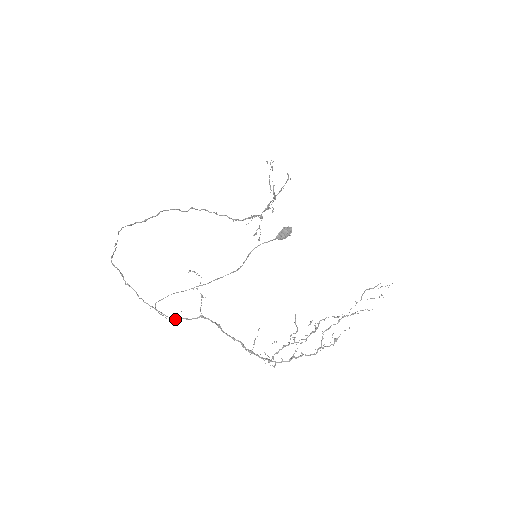
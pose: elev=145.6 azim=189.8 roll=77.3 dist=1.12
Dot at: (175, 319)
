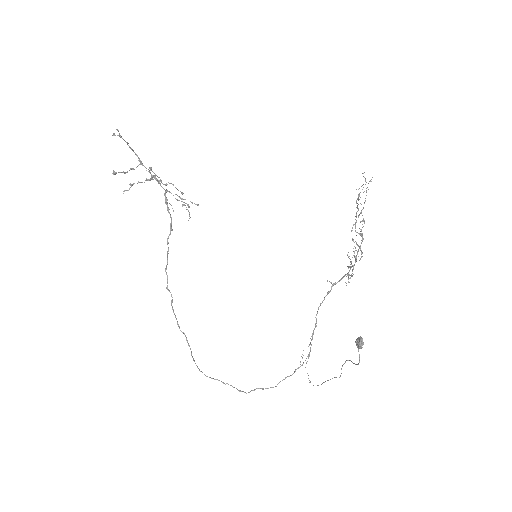
Dot at: occluded
